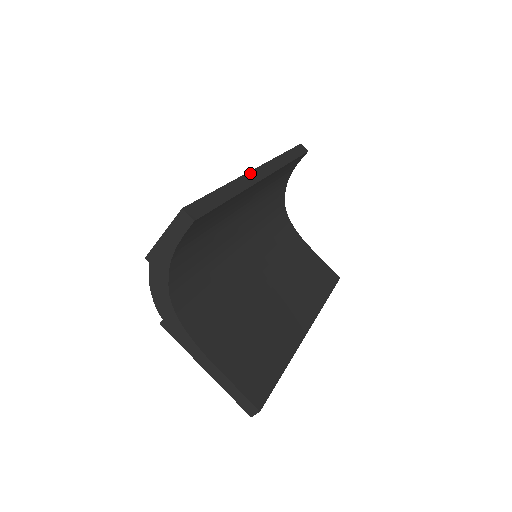
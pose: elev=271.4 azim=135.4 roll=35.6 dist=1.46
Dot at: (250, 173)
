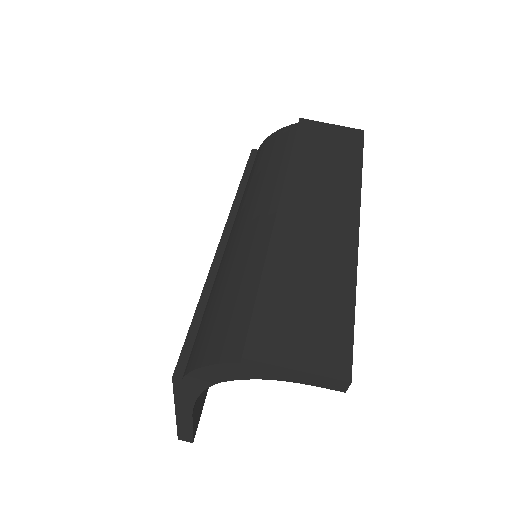
Dot at: (358, 241)
